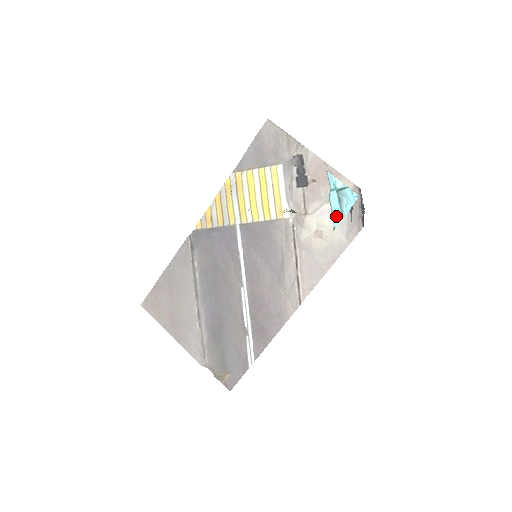
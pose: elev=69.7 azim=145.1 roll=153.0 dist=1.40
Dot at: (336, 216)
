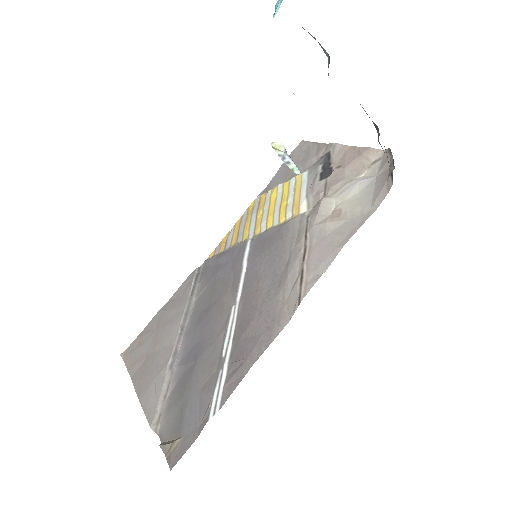
Dot at: (276, 8)
